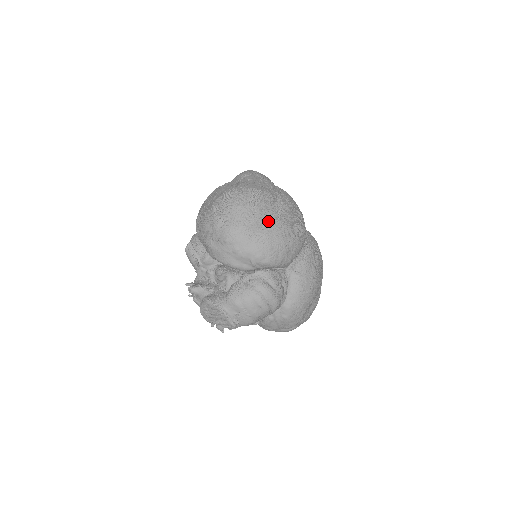
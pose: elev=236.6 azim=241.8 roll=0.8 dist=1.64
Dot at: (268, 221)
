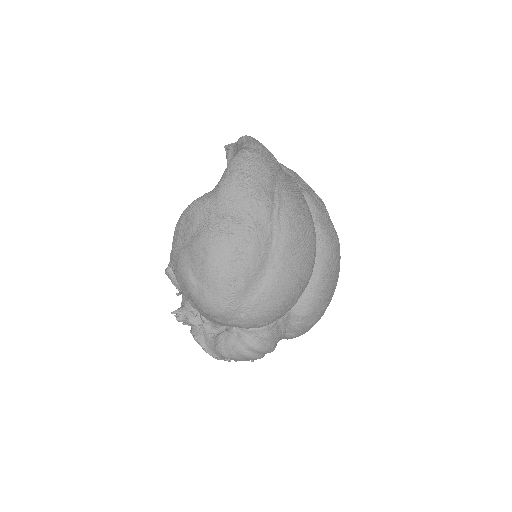
Dot at: (257, 288)
